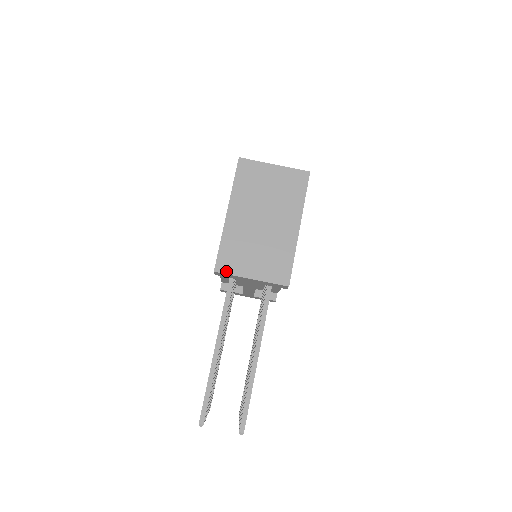
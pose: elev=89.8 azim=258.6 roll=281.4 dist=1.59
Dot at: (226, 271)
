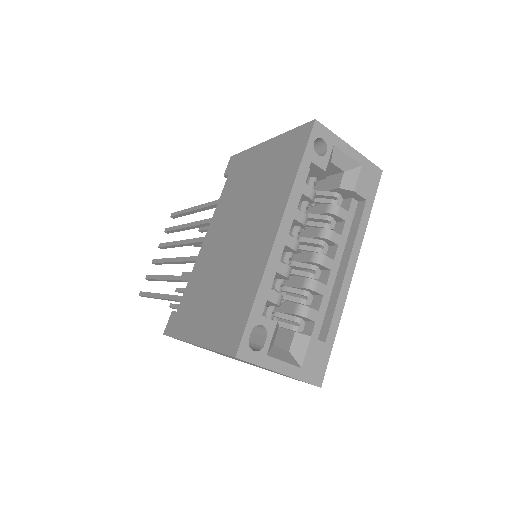
Dot at: occluded
